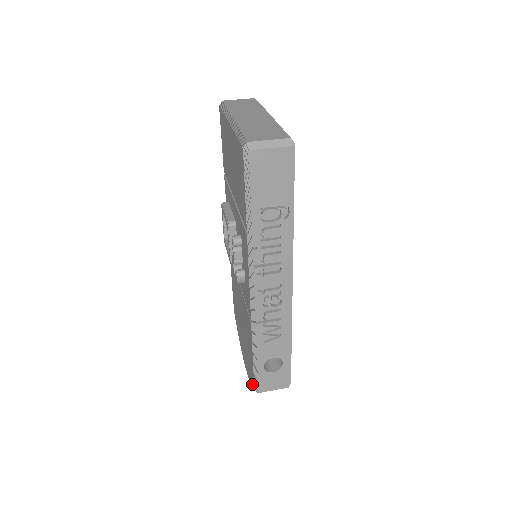
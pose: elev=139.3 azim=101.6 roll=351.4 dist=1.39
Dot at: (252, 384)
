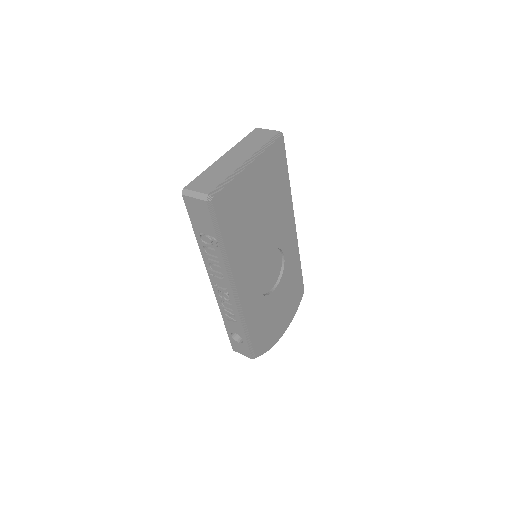
Dot at: occluded
